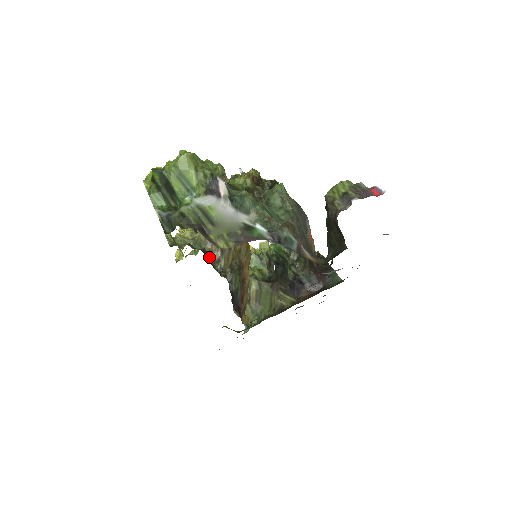
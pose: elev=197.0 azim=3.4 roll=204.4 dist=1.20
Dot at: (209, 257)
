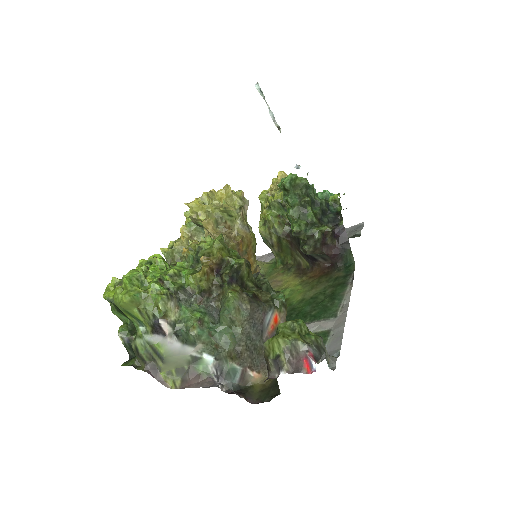
Dot at: occluded
